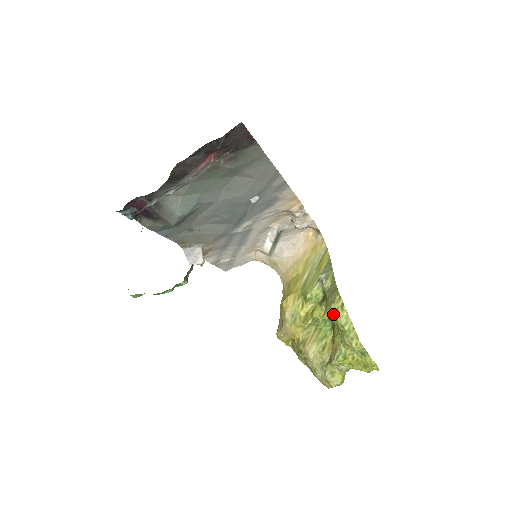
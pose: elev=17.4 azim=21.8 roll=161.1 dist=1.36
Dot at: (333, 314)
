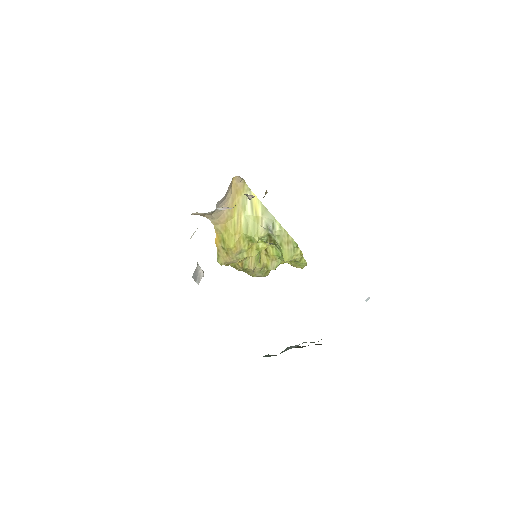
Dot at: (294, 259)
